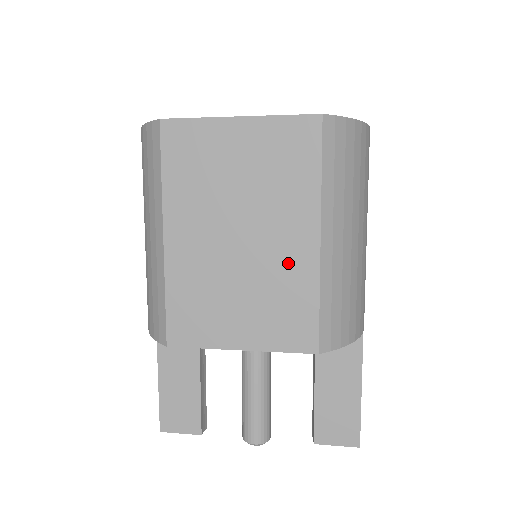
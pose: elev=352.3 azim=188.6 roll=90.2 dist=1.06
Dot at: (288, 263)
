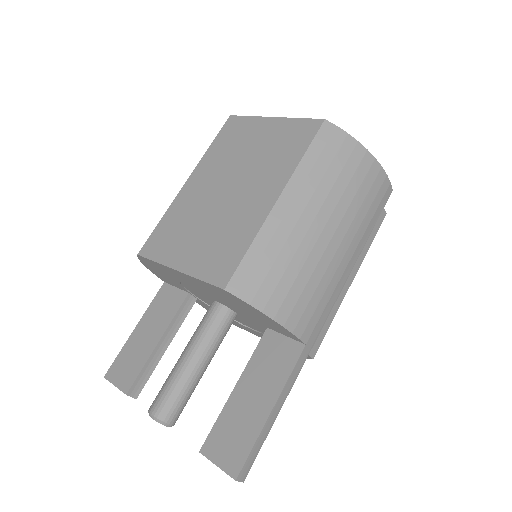
Dot at: (246, 212)
